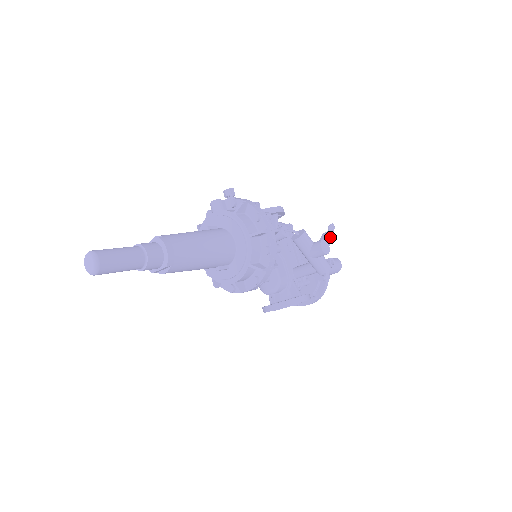
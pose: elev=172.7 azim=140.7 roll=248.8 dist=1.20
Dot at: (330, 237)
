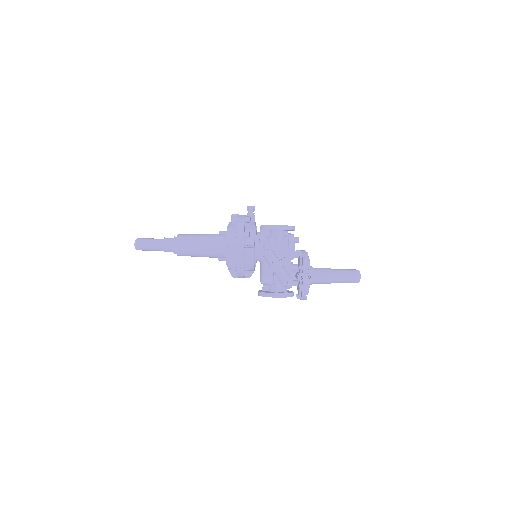
Dot at: (288, 260)
